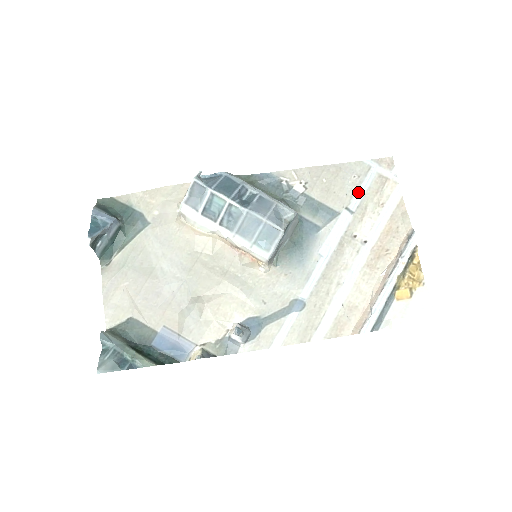
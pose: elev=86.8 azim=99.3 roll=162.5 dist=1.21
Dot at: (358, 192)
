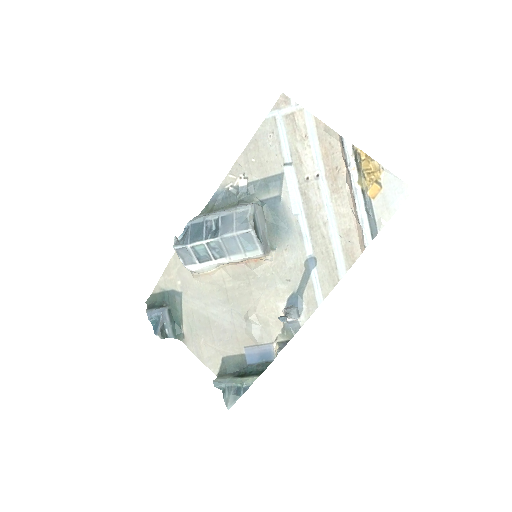
Dot at: (282, 145)
